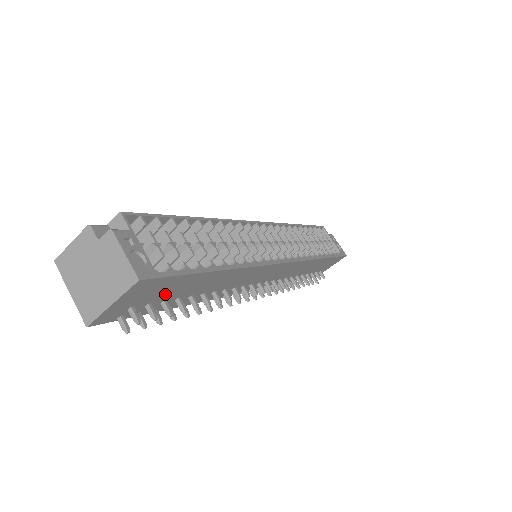
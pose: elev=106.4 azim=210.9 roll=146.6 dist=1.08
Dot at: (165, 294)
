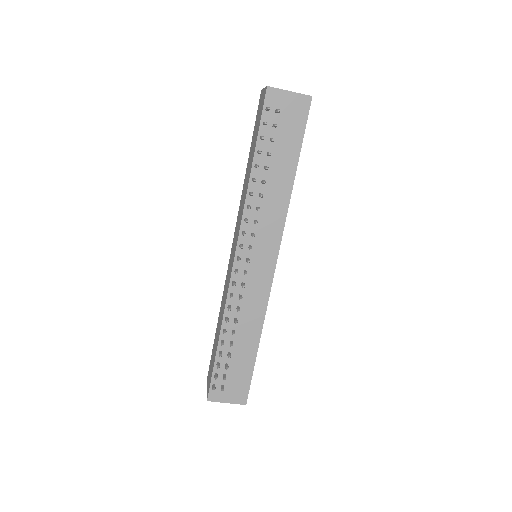
Dot at: (283, 134)
